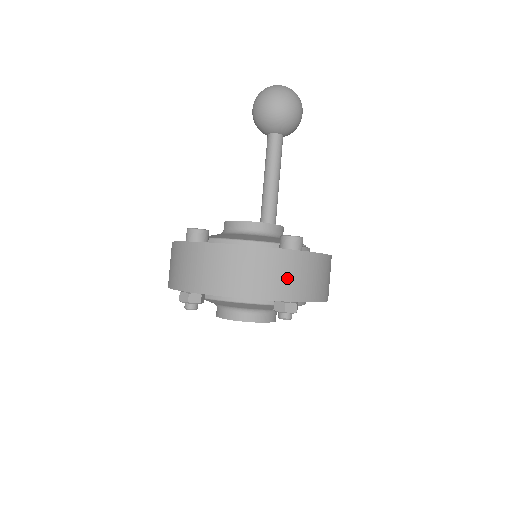
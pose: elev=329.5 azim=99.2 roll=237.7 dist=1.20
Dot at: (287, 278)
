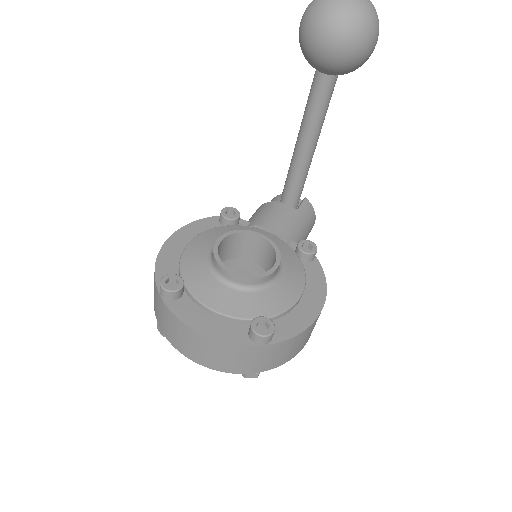
Dot at: (249, 362)
